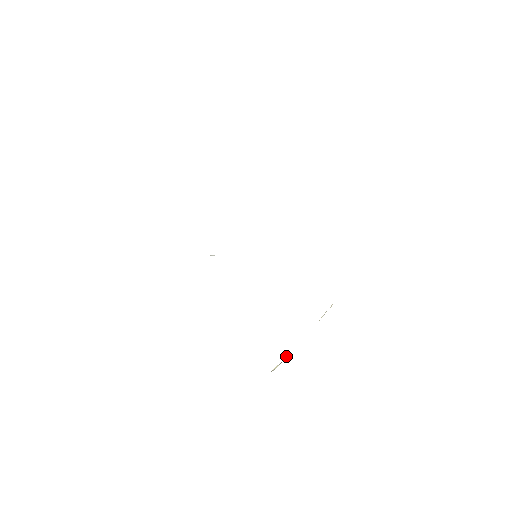
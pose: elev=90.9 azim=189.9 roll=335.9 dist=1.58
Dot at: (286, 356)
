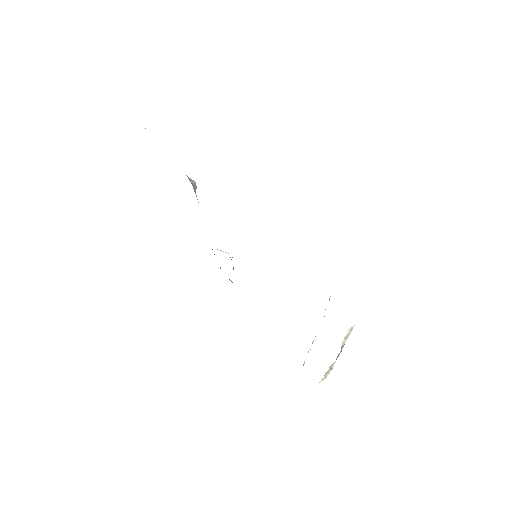
Dot at: (329, 369)
